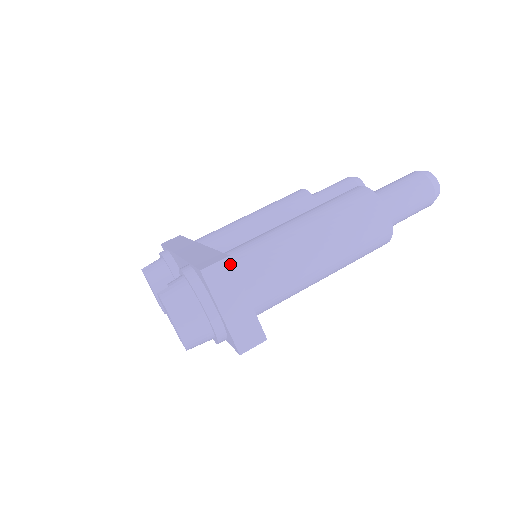
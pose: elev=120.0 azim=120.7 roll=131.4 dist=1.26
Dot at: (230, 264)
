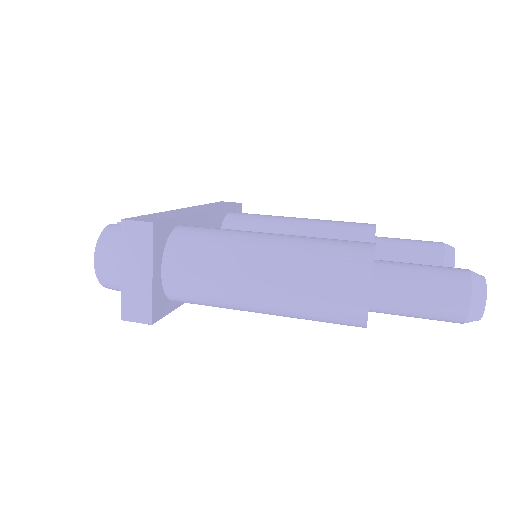
Dot at: (150, 230)
